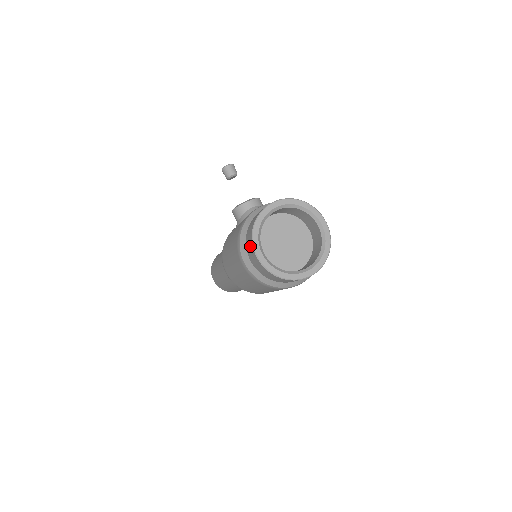
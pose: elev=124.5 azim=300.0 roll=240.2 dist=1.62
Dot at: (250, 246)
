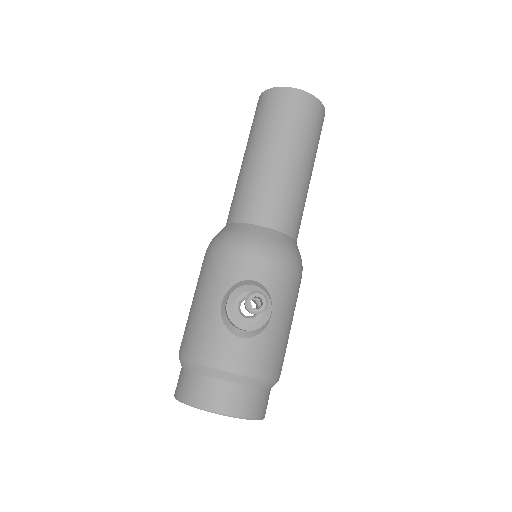
Dot at: (177, 388)
